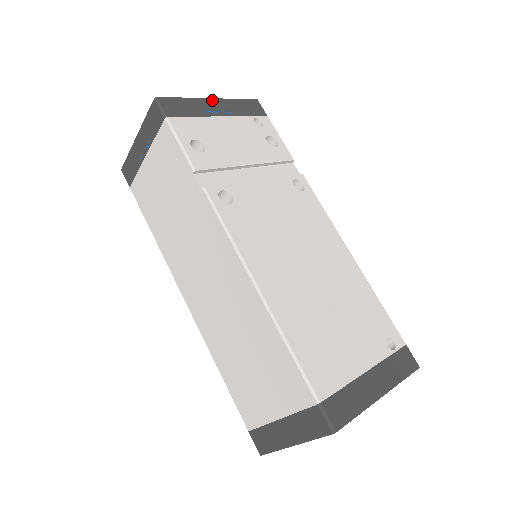
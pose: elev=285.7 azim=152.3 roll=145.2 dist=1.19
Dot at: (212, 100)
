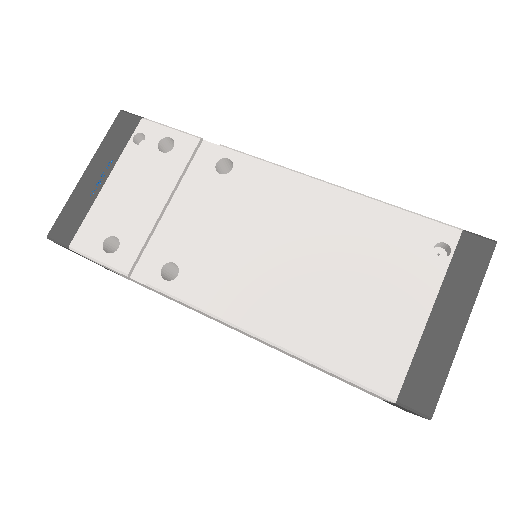
Dot at: (86, 173)
